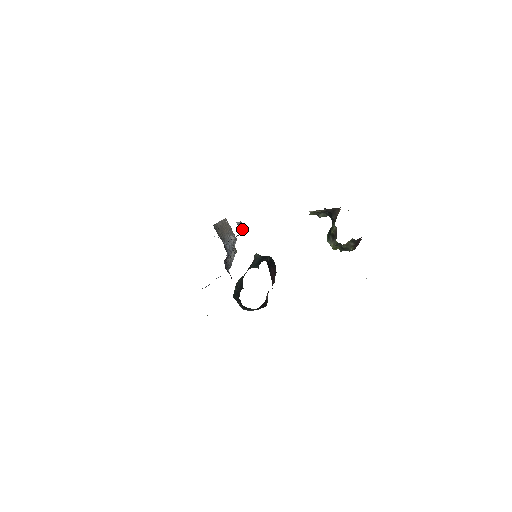
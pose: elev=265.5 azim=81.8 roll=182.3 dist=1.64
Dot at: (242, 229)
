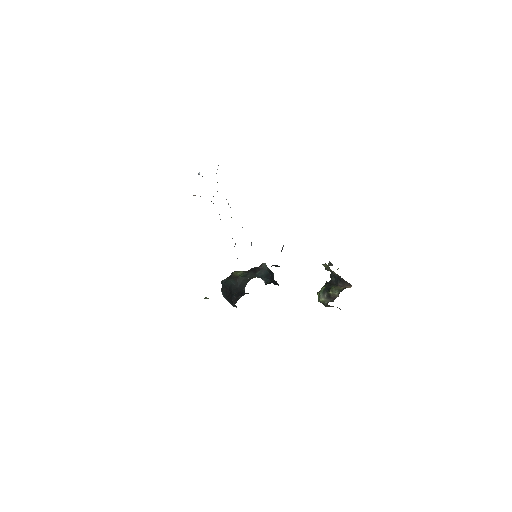
Dot at: (281, 251)
